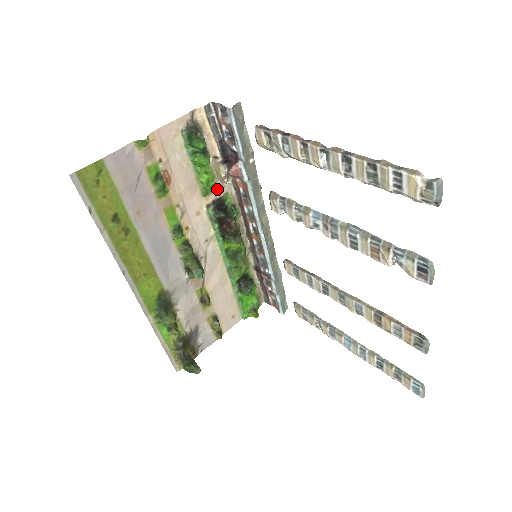
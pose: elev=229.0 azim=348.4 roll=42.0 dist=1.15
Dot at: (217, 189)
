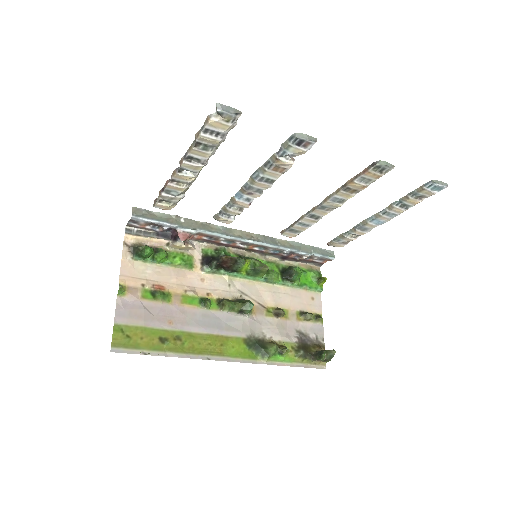
Dot at: (194, 256)
